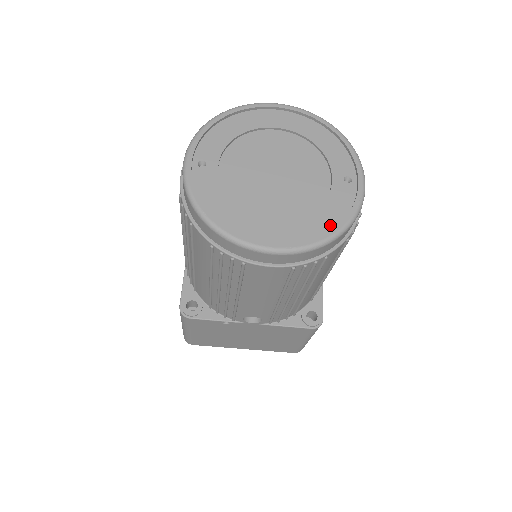
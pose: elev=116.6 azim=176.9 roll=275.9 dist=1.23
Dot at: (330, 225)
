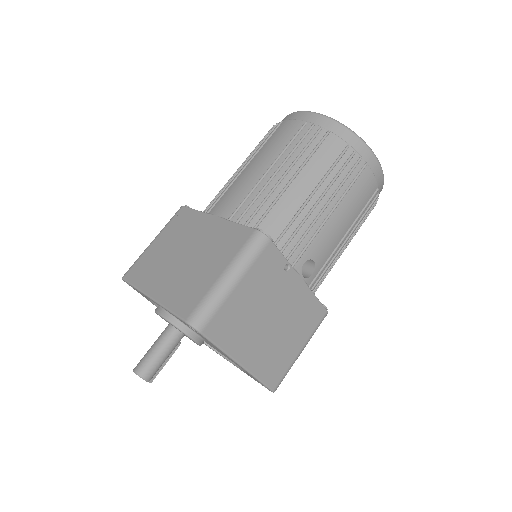
Dot at: occluded
